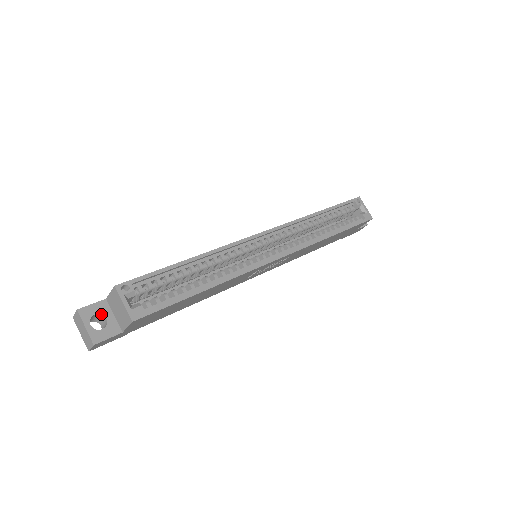
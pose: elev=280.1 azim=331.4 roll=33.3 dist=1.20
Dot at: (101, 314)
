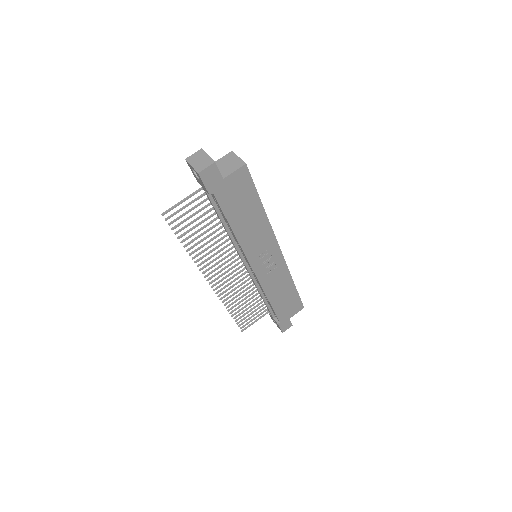
Dot at: occluded
